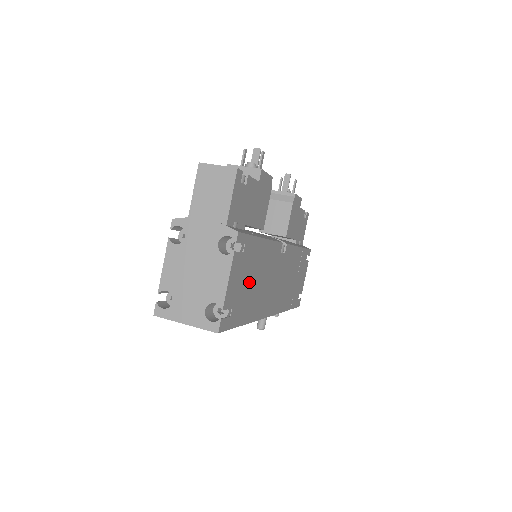
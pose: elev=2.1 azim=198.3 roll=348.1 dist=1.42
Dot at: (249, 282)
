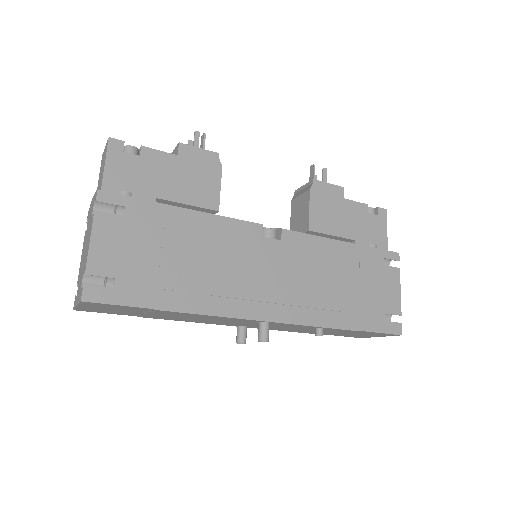
Dot at: (161, 256)
